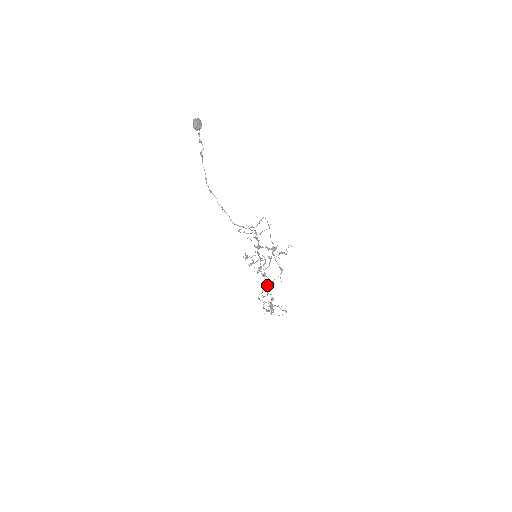
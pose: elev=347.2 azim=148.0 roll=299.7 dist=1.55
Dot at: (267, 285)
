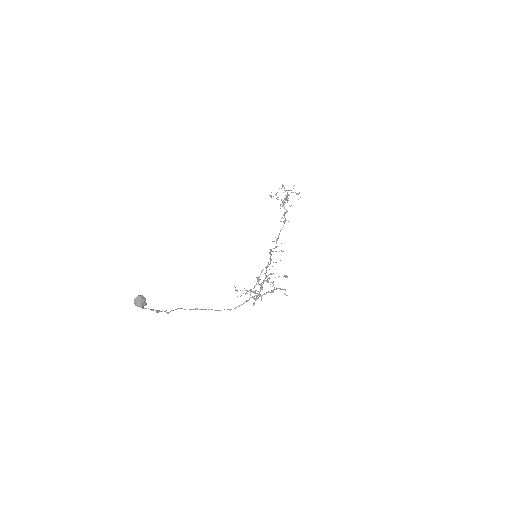
Dot at: occluded
